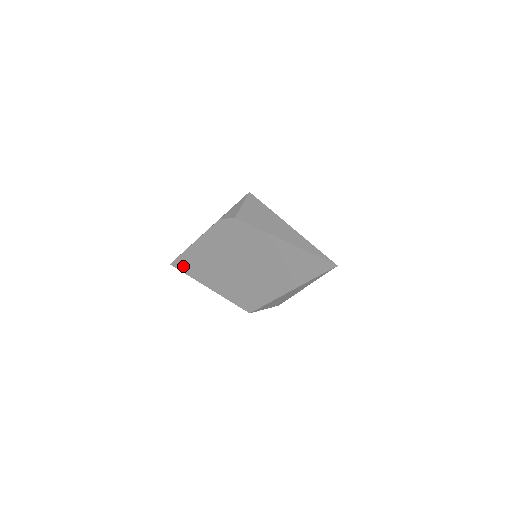
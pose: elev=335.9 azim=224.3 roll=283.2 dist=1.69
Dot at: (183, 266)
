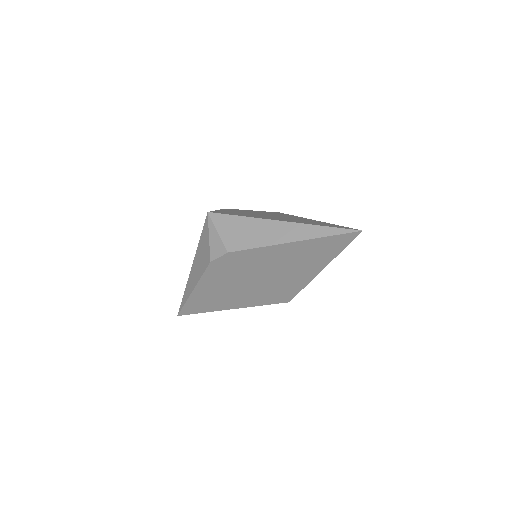
Dot at: (194, 310)
